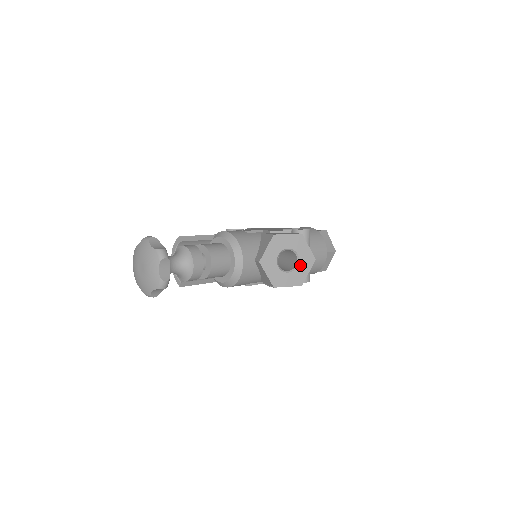
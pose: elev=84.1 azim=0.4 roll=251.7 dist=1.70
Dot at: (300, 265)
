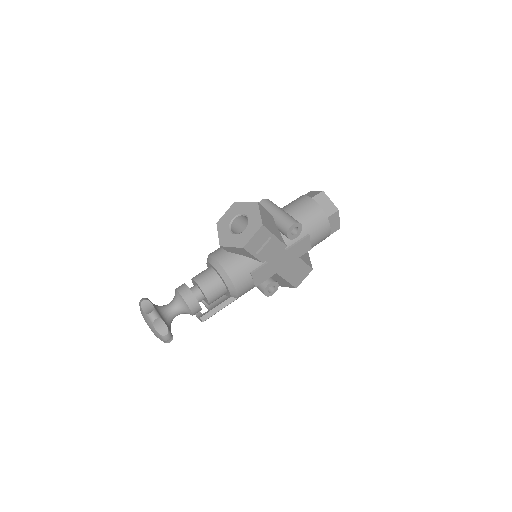
Dot at: (250, 217)
